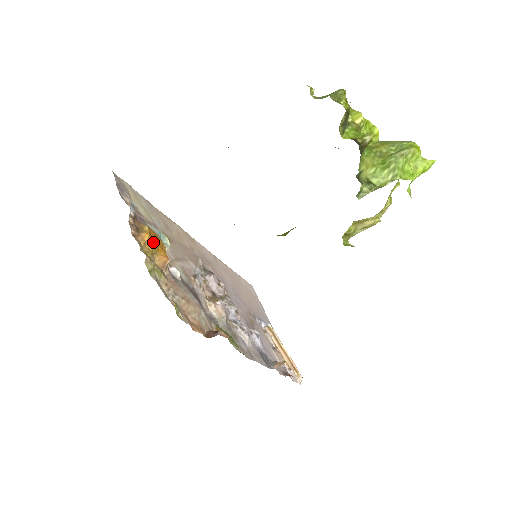
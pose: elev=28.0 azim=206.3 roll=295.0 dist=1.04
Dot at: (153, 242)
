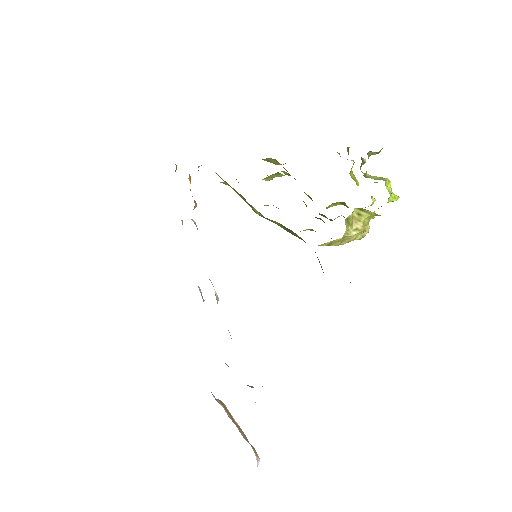
Dot at: occluded
